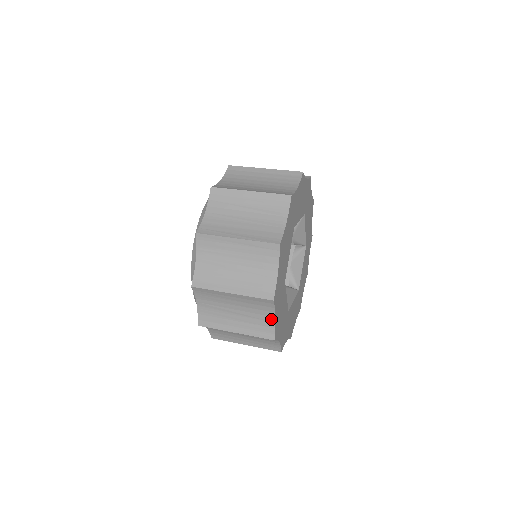
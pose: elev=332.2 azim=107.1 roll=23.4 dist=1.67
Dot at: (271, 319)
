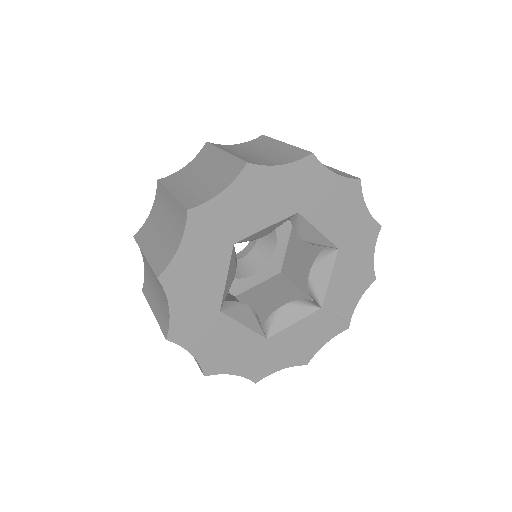
Dot at: (175, 248)
